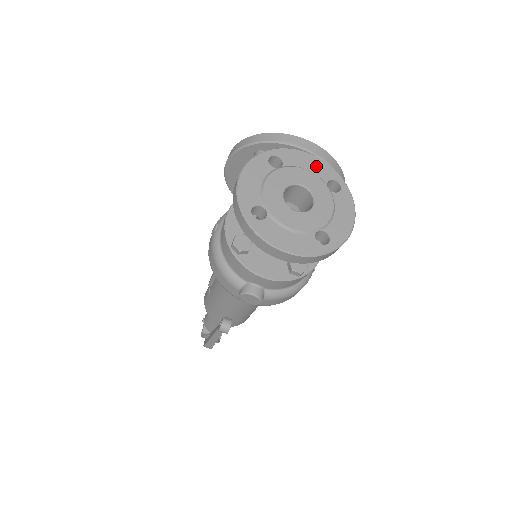
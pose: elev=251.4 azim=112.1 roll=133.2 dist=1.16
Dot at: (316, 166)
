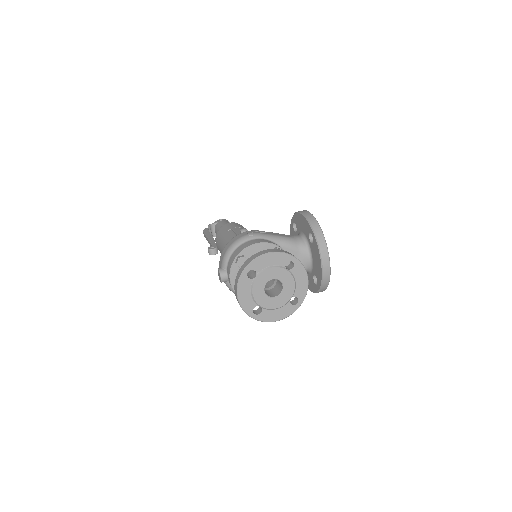
Dot at: (302, 286)
